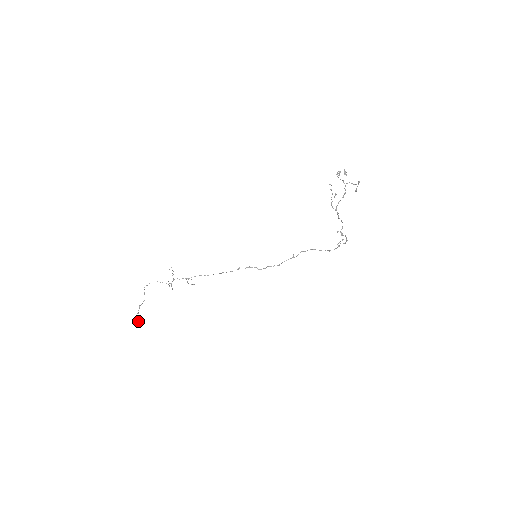
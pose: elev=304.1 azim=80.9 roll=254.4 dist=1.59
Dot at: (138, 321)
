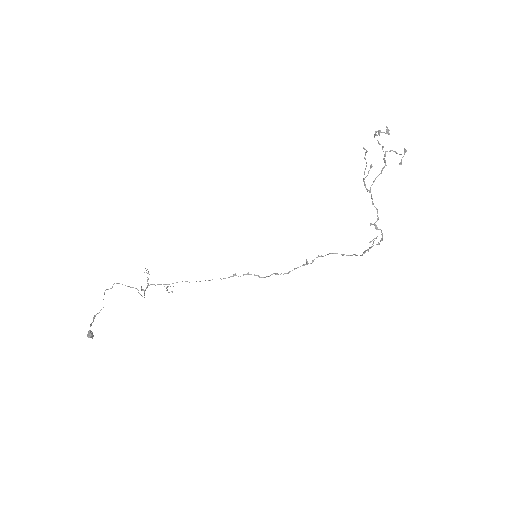
Dot at: (87, 335)
